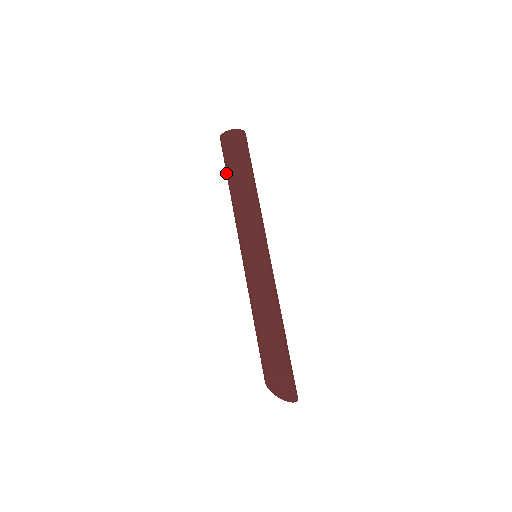
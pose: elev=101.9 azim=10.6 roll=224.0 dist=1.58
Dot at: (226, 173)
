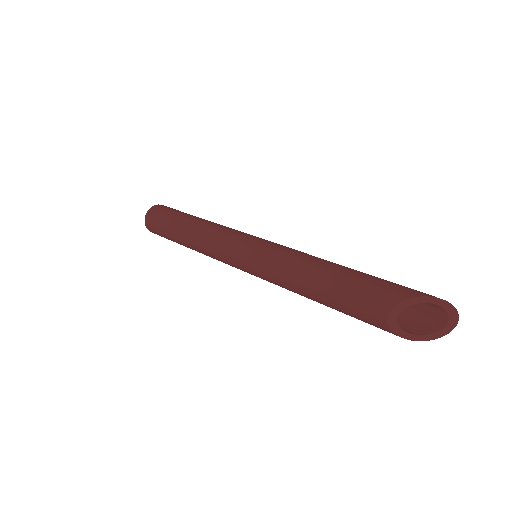
Dot at: (173, 241)
